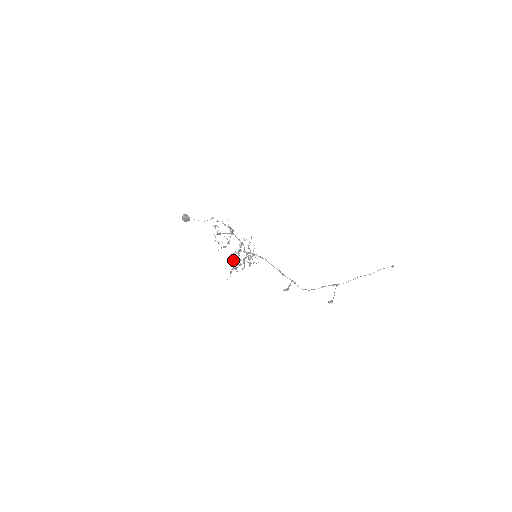
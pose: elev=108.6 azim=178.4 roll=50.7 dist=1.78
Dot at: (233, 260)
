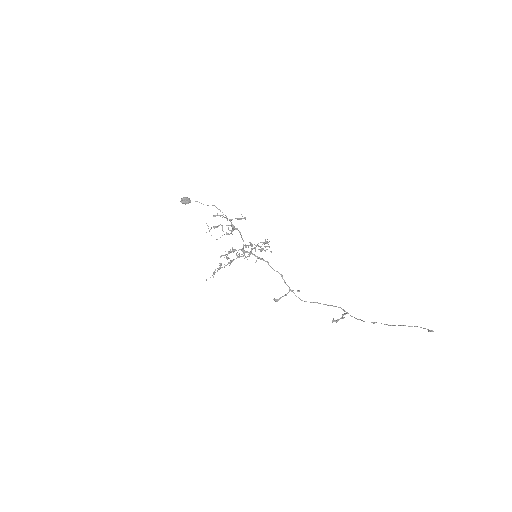
Dot at: occluded
